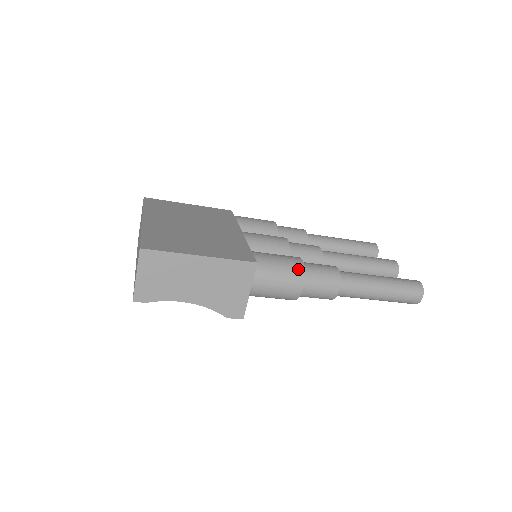
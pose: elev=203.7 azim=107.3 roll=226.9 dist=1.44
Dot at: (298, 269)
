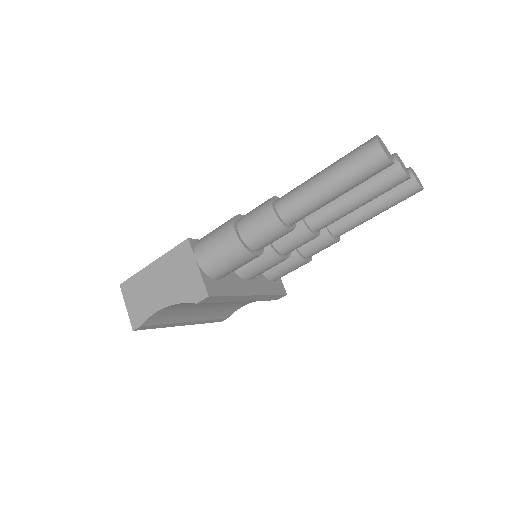
Dot at: (229, 221)
